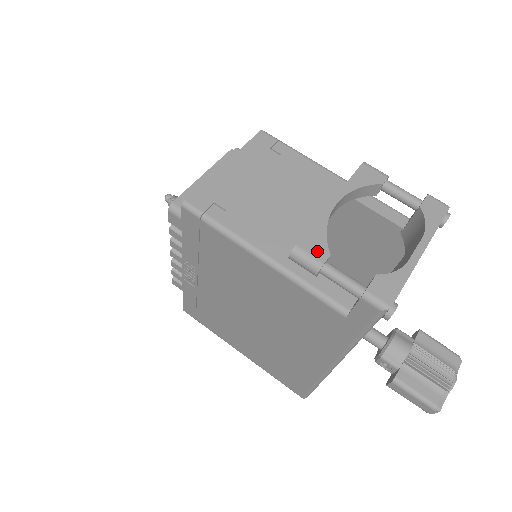
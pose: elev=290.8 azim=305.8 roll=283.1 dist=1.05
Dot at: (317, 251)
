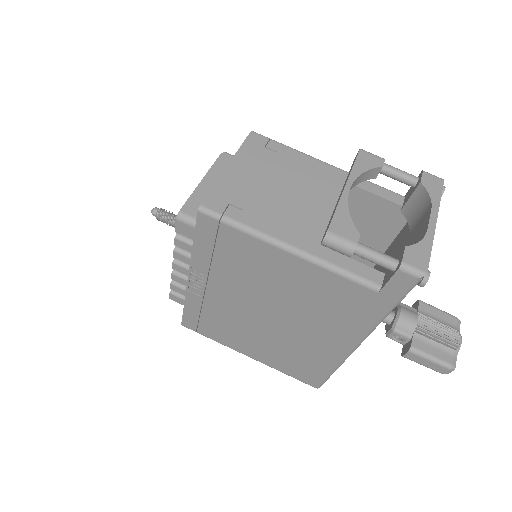
Dot at: (348, 233)
